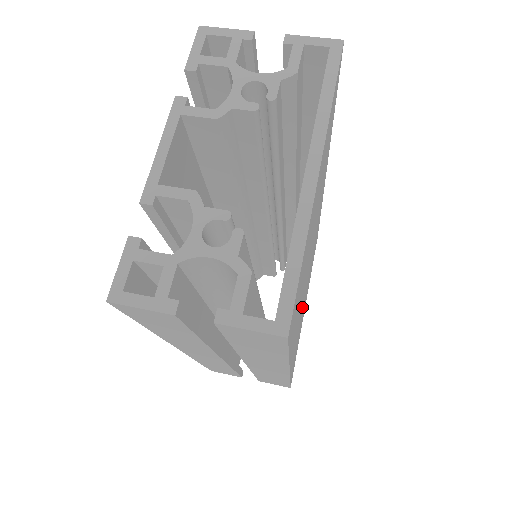
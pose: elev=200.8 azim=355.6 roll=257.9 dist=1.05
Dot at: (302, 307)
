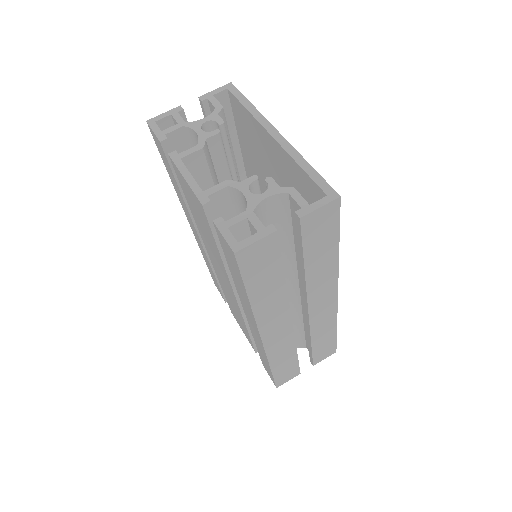
Dot at: occluded
